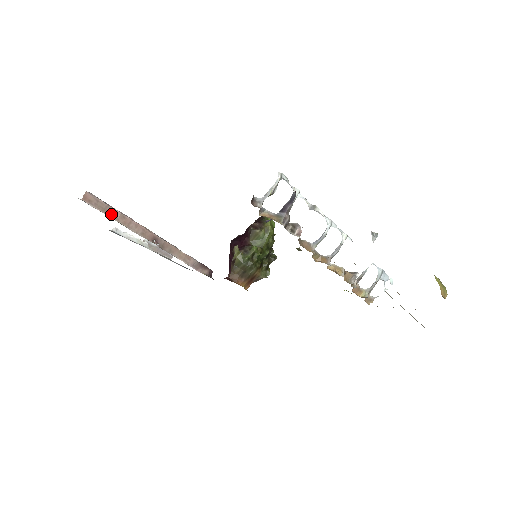
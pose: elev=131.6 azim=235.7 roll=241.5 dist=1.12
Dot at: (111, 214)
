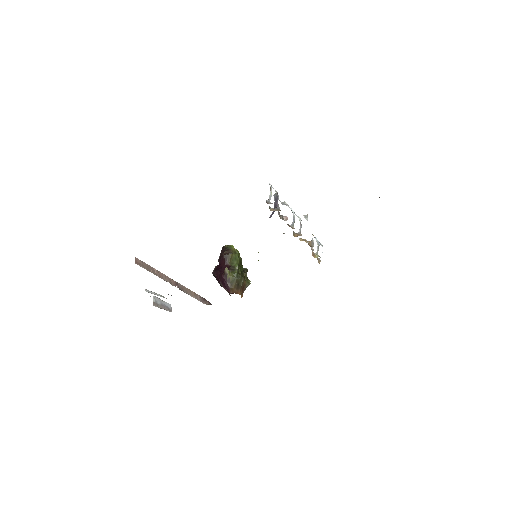
Dot at: (152, 271)
